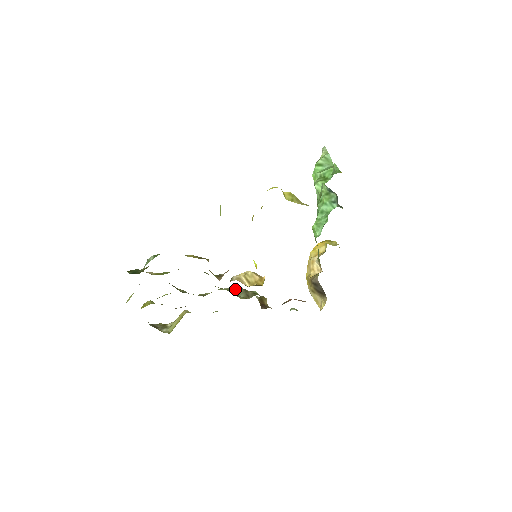
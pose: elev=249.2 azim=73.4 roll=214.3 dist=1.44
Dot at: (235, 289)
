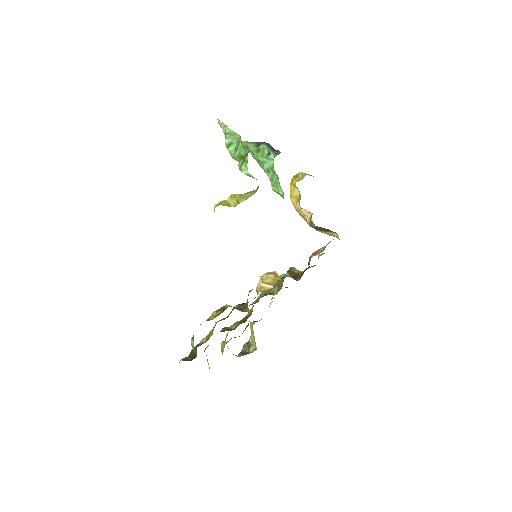
Dot at: occluded
